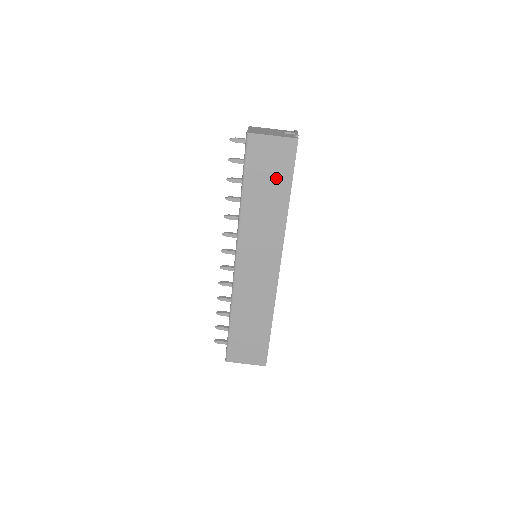
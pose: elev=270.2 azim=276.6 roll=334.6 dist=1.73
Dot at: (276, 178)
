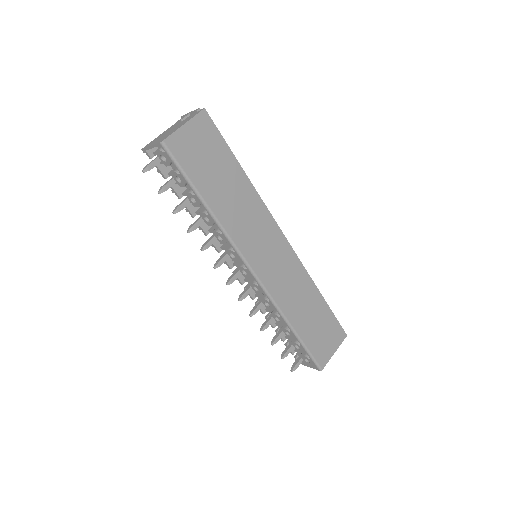
Dot at: (219, 162)
